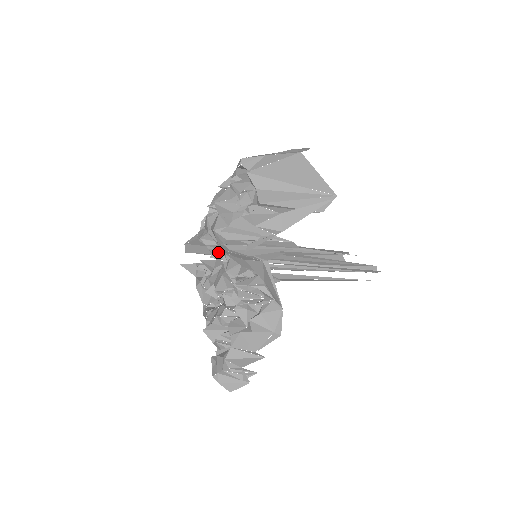
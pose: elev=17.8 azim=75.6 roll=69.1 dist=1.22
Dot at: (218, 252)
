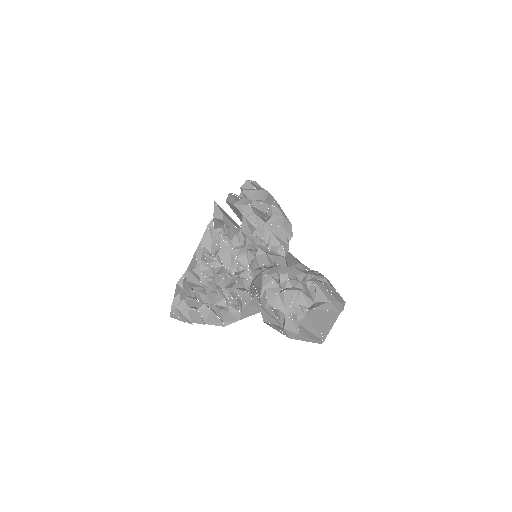
Dot at: (243, 234)
